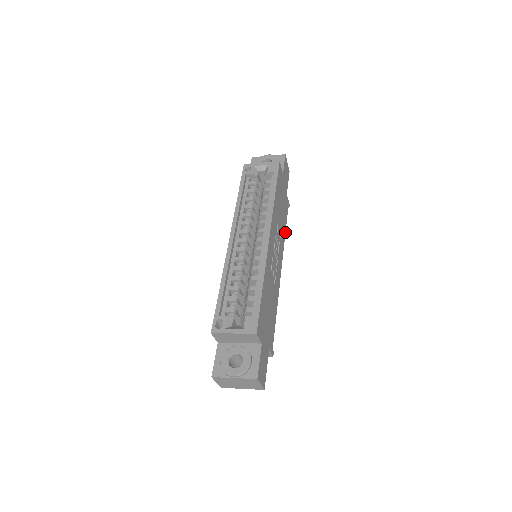
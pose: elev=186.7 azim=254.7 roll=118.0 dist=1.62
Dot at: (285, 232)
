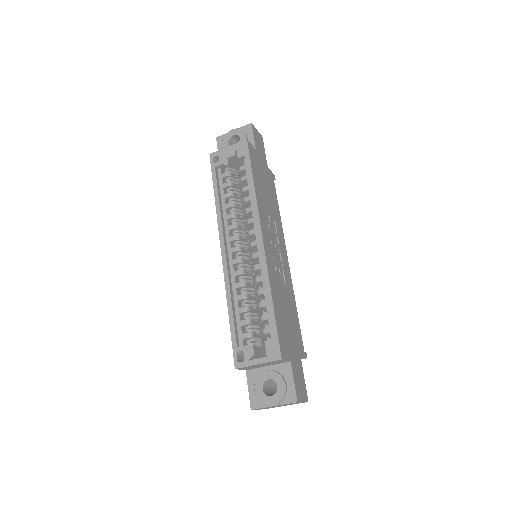
Dot at: (279, 212)
